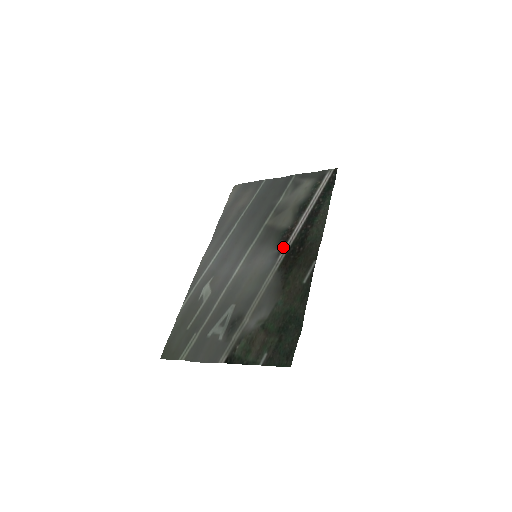
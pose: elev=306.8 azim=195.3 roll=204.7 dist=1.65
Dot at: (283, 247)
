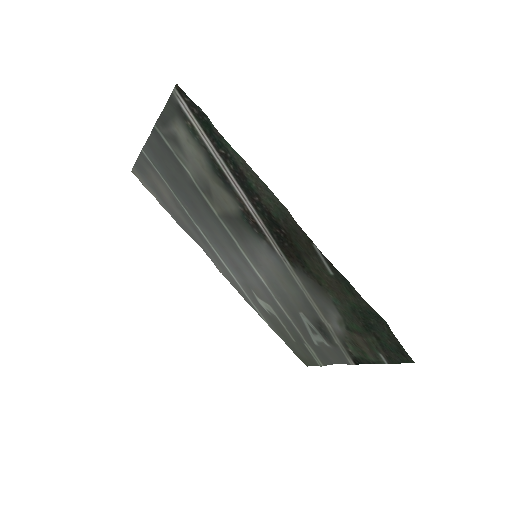
Dot at: (265, 237)
